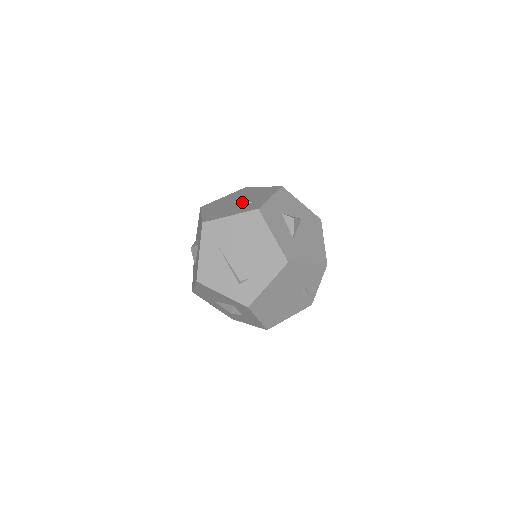
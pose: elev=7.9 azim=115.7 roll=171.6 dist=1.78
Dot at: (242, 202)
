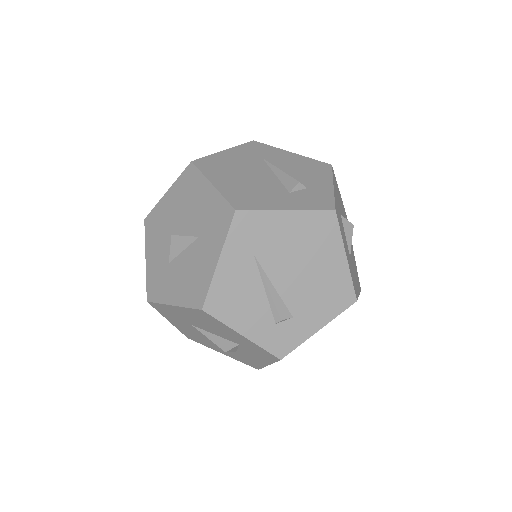
Dot at: (288, 181)
